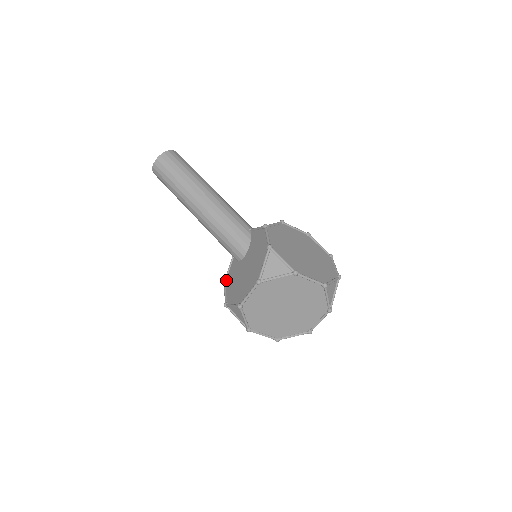
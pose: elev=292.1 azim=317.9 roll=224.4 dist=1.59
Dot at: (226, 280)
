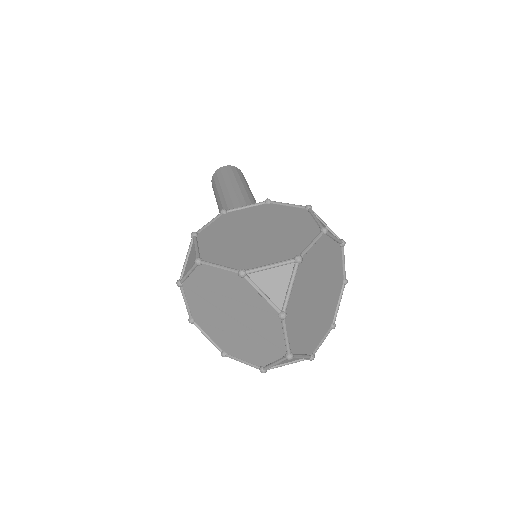
Dot at: occluded
